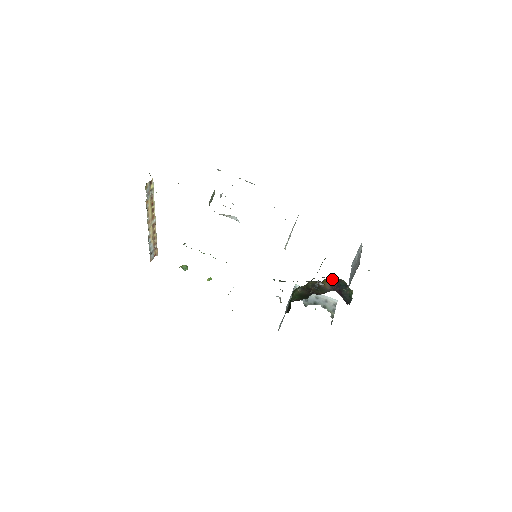
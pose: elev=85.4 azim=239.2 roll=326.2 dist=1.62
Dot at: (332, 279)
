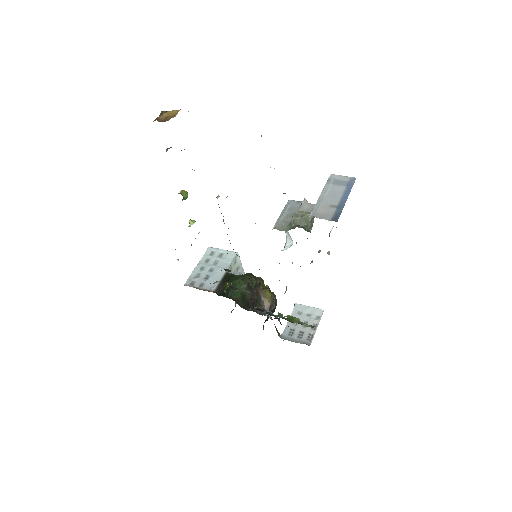
Dot at: (273, 299)
